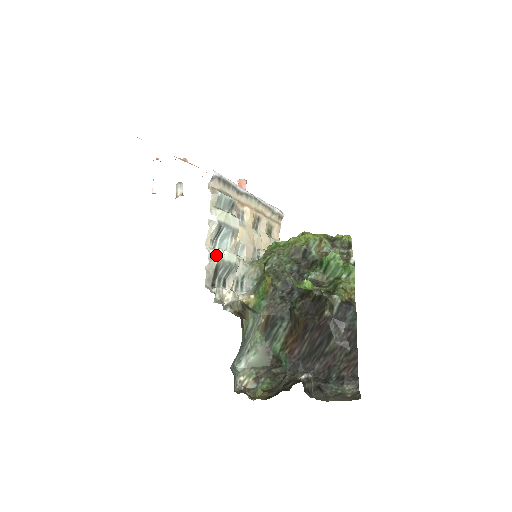
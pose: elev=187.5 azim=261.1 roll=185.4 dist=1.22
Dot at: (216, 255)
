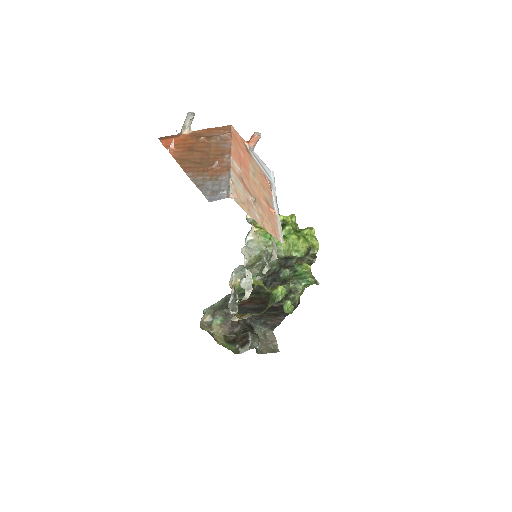
Dot at: occluded
